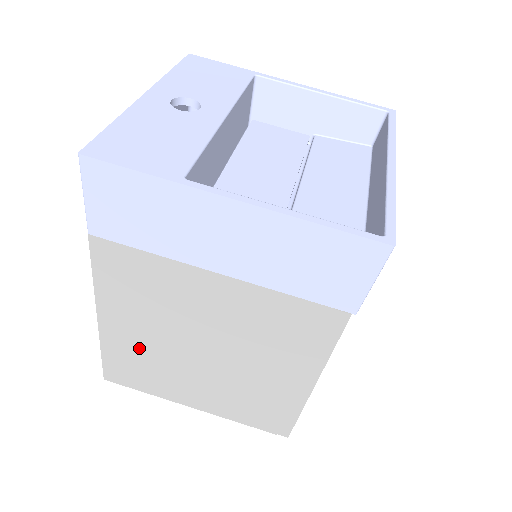
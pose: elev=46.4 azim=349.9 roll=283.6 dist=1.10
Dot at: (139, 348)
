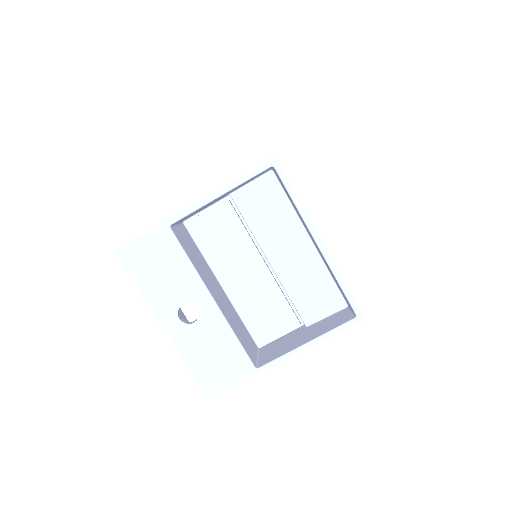
Dot at: occluded
